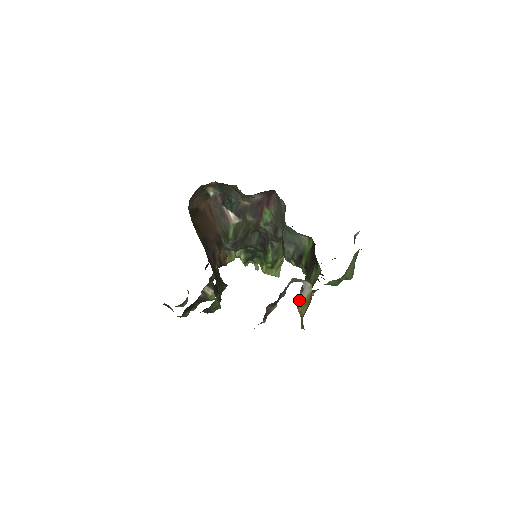
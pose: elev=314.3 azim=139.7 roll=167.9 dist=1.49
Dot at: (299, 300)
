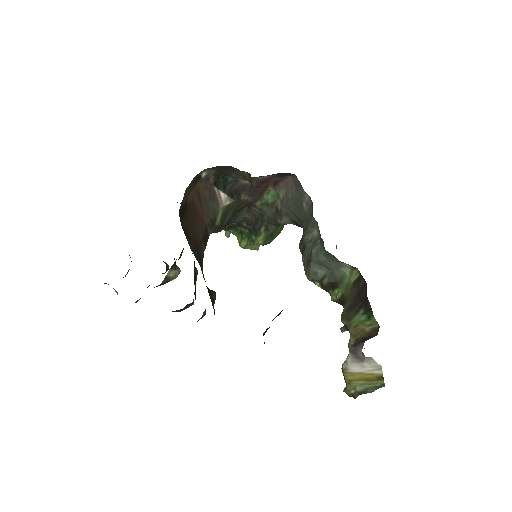
Dot at: (350, 367)
